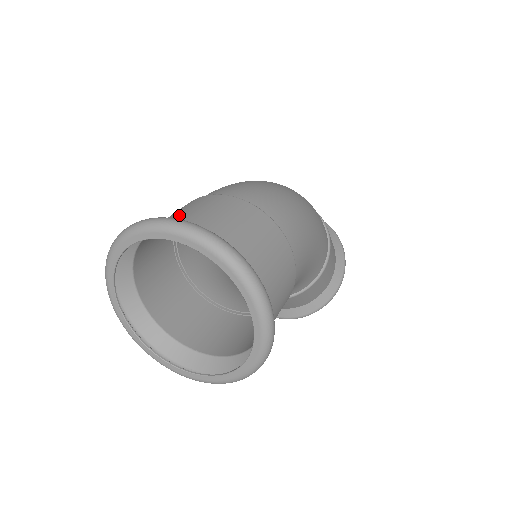
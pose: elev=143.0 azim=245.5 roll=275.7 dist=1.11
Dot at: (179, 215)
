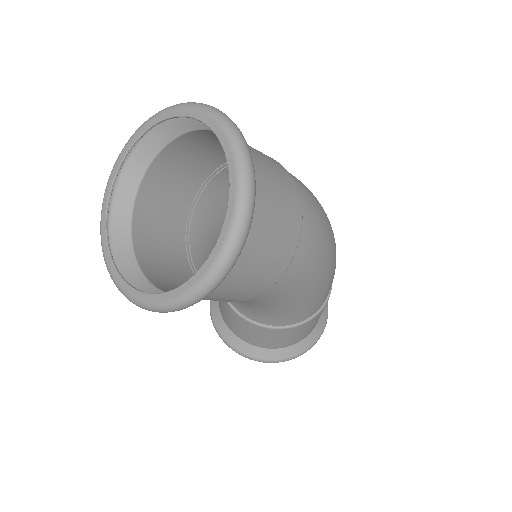
Dot at: occluded
